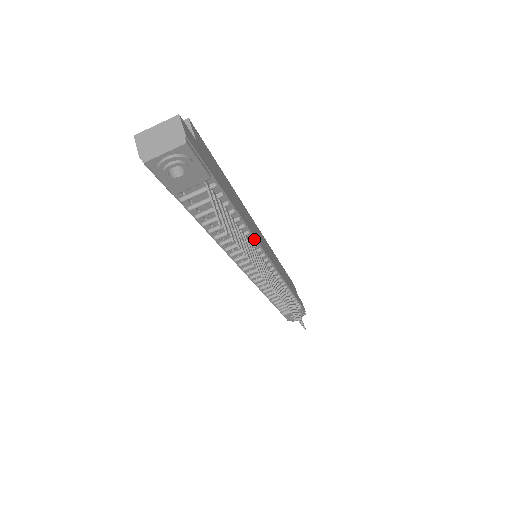
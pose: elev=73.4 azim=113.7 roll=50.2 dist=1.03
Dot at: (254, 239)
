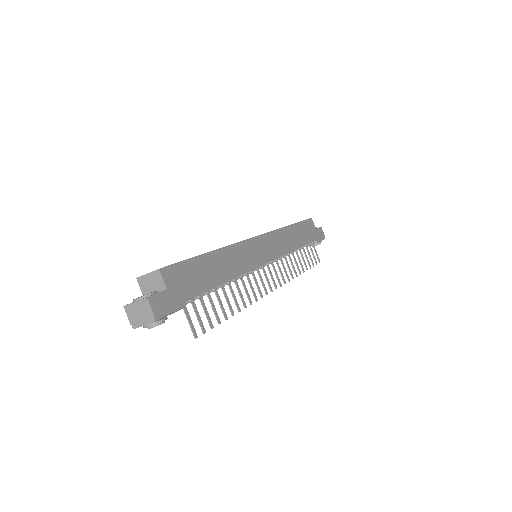
Dot at: (242, 275)
